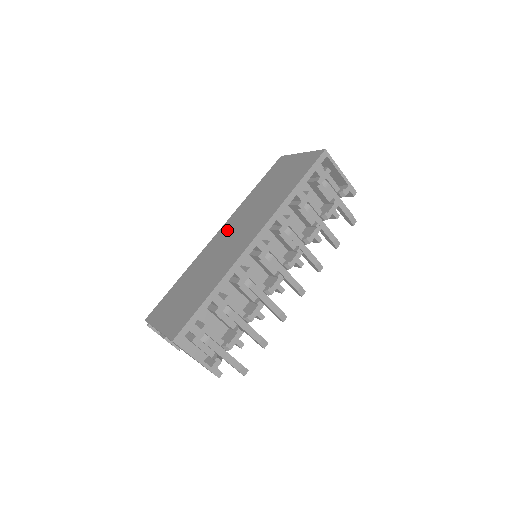
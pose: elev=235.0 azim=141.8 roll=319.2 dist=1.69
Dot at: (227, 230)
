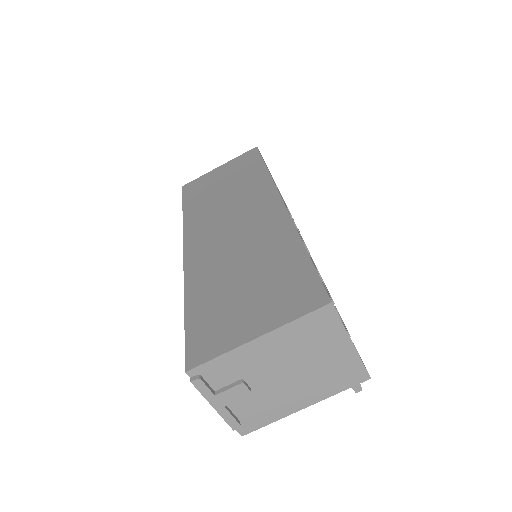
Dot at: (204, 235)
